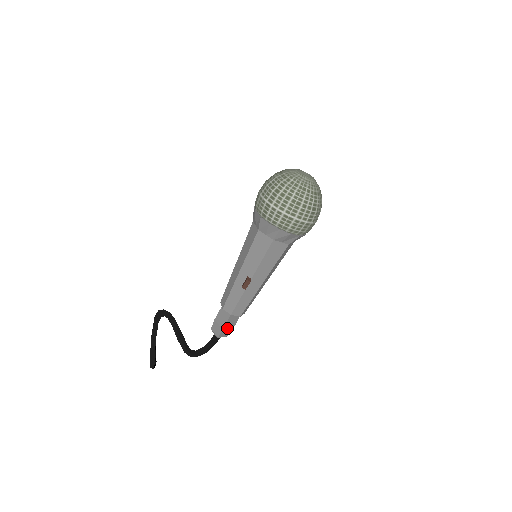
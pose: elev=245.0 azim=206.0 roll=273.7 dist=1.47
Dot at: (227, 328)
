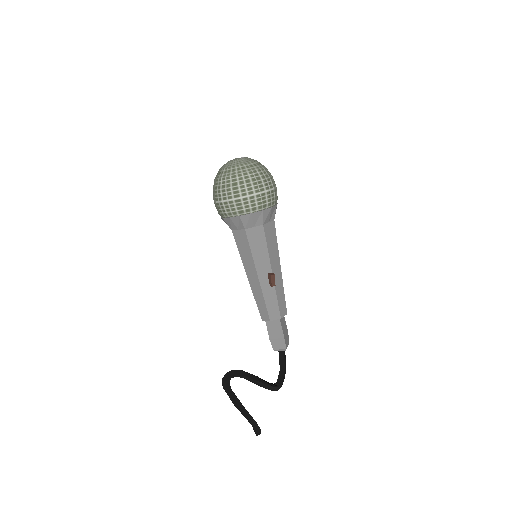
Dot at: (285, 335)
